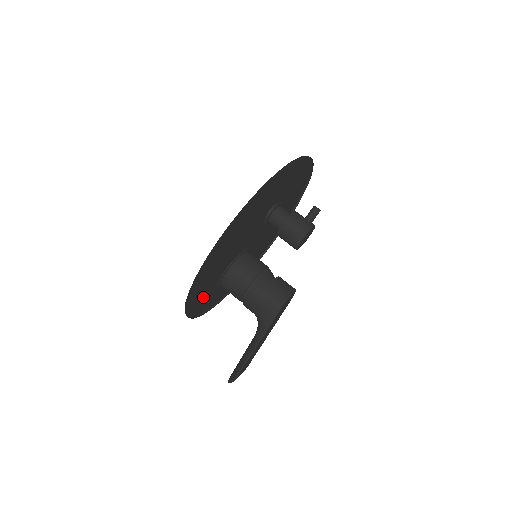
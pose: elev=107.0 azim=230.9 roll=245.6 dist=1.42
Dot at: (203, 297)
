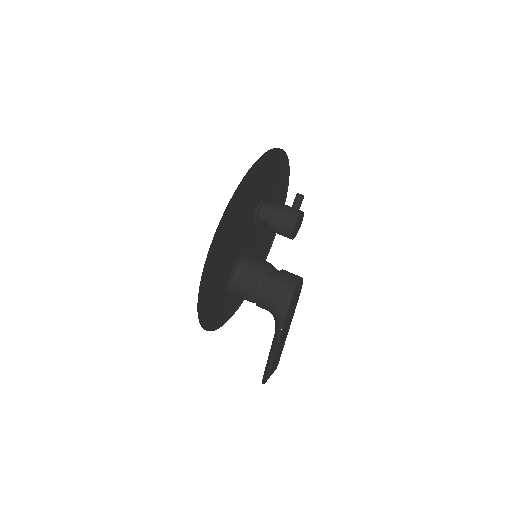
Dot at: (216, 308)
